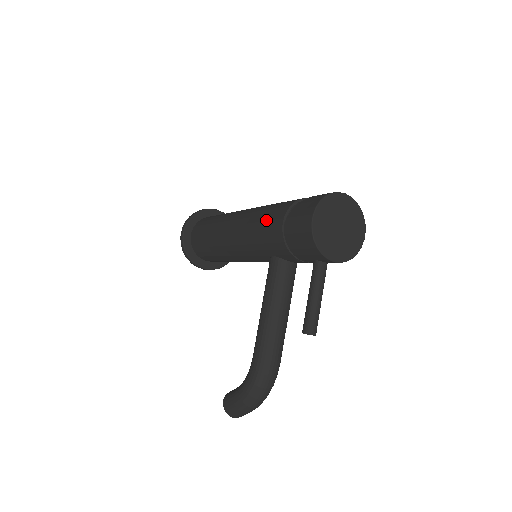
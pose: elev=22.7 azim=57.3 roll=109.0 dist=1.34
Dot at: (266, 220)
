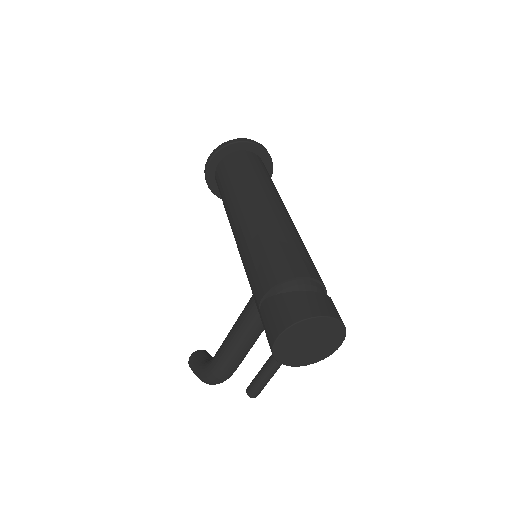
Dot at: (256, 269)
